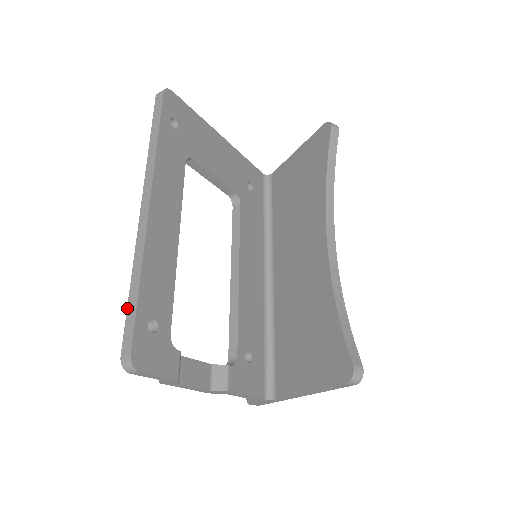
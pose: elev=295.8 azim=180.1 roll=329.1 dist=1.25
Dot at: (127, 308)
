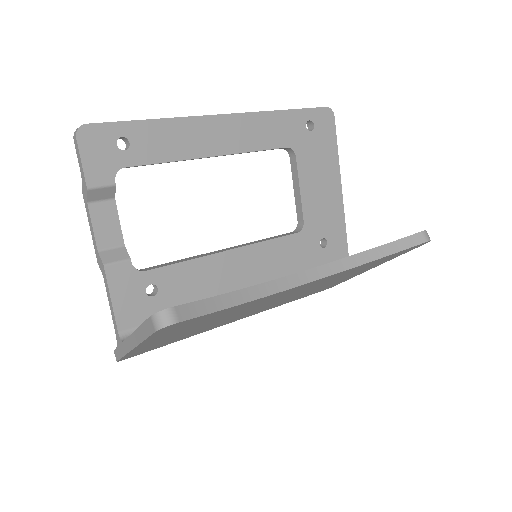
Dot at: occluded
